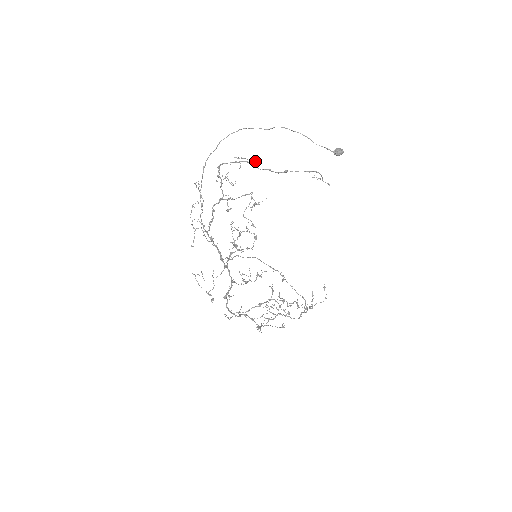
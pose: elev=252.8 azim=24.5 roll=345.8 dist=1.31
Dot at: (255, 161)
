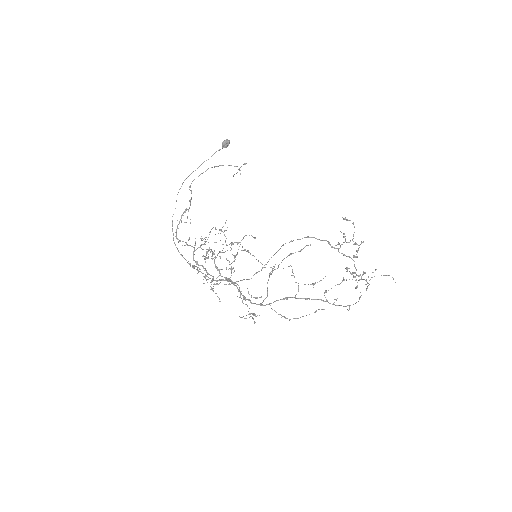
Dot at: (186, 209)
